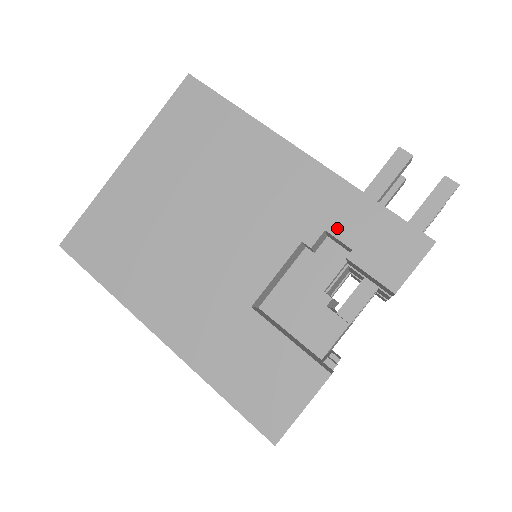
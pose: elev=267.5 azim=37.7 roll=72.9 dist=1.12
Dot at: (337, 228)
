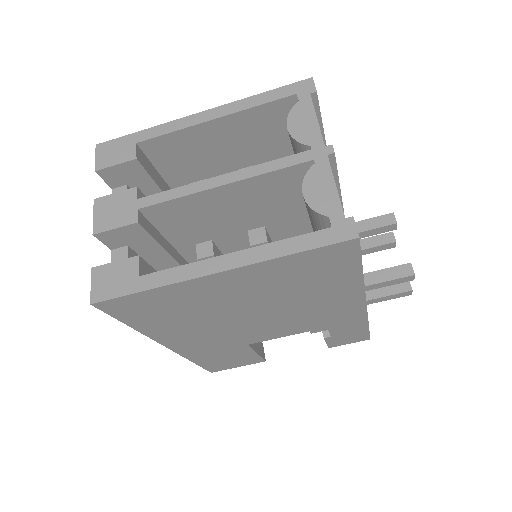
Dot at: (335, 330)
